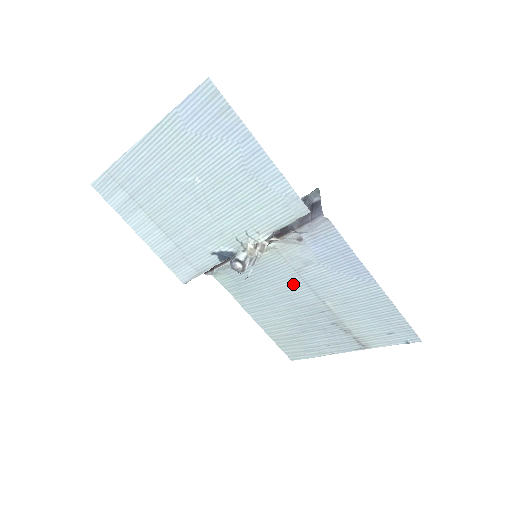
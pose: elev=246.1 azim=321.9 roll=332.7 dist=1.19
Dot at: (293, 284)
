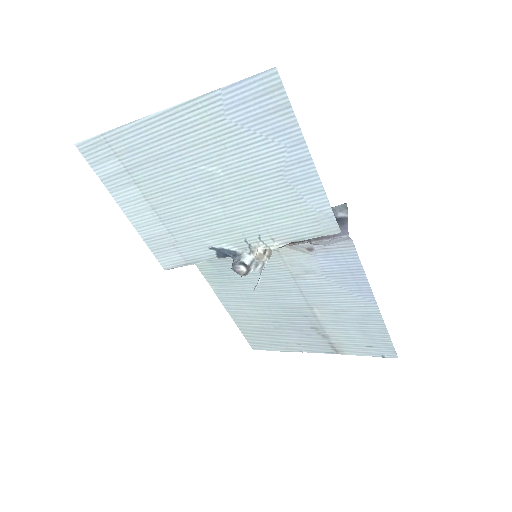
Dot at: (284, 286)
